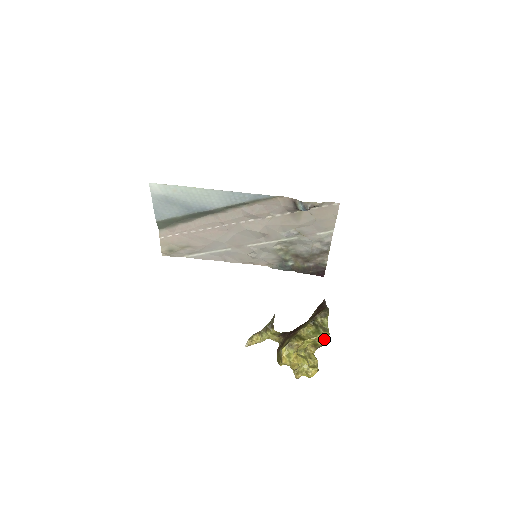
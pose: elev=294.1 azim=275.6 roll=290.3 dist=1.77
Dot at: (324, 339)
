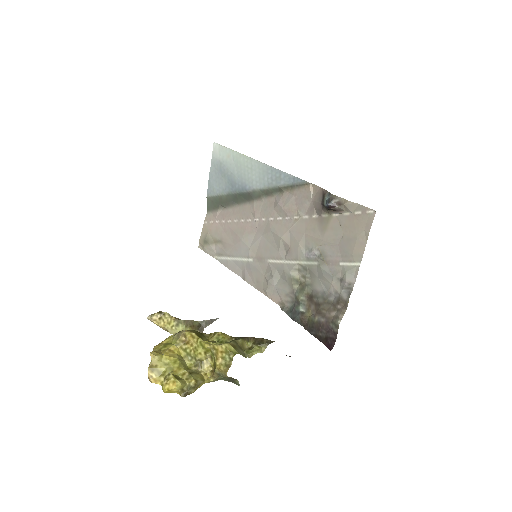
Dot at: (227, 361)
